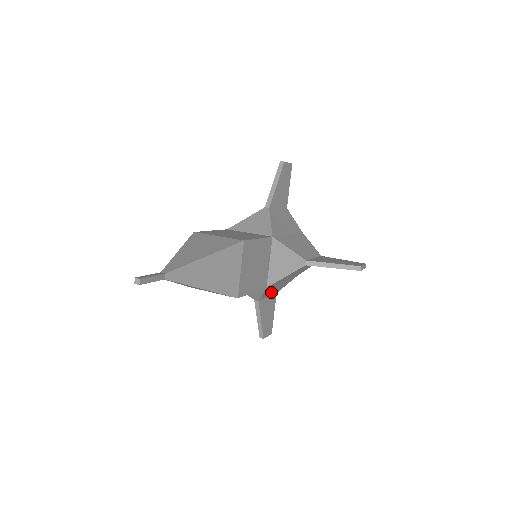
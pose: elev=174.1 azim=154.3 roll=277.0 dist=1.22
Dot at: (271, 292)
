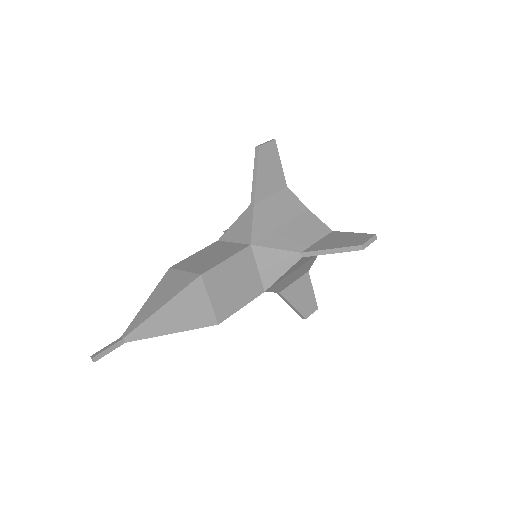
Dot at: (291, 280)
